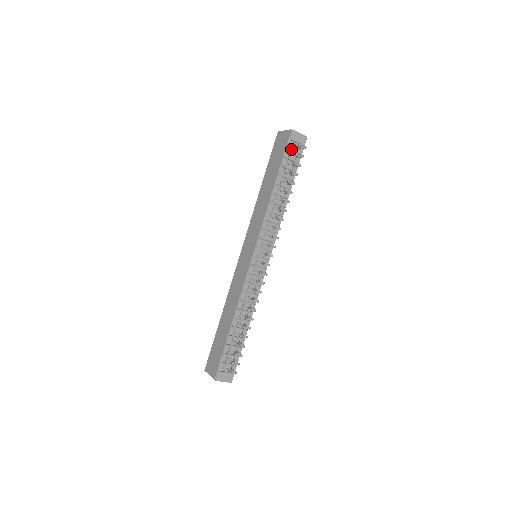
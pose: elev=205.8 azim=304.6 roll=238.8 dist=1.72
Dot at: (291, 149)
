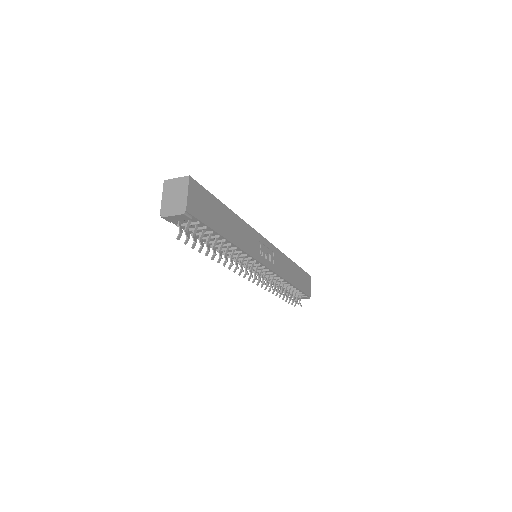
Dot at: (182, 226)
